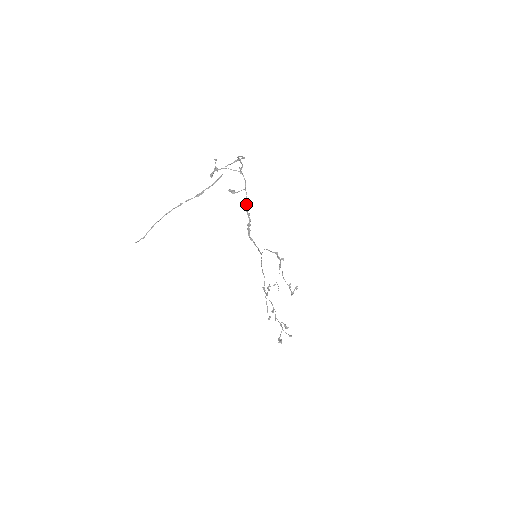
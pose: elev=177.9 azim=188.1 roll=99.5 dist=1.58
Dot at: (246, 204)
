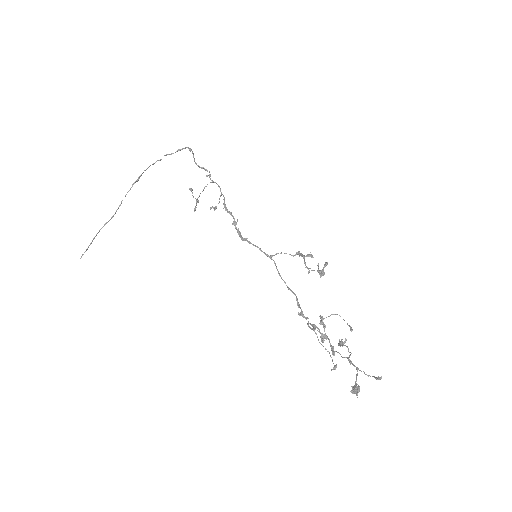
Dot at: (225, 205)
